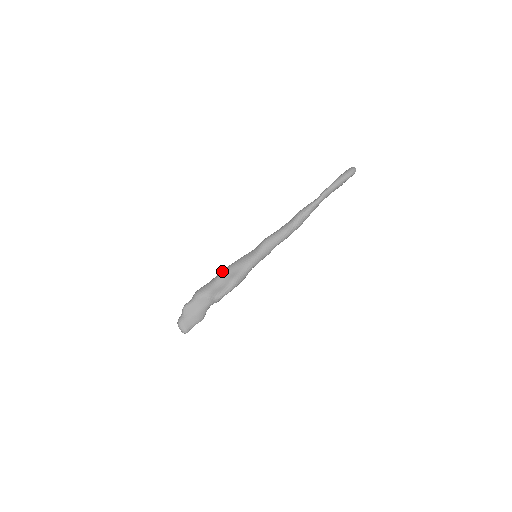
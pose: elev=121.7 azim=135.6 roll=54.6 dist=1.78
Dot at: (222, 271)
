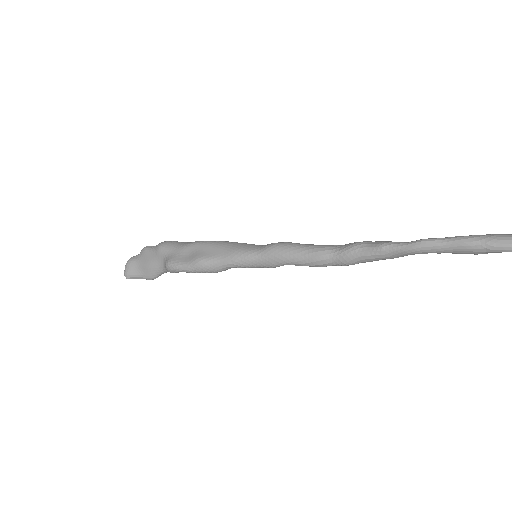
Dot at: occluded
